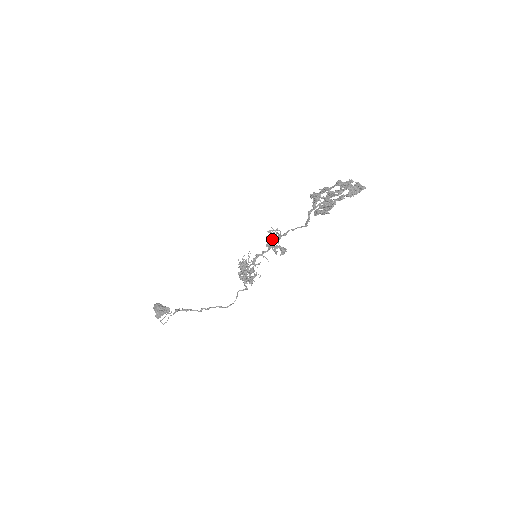
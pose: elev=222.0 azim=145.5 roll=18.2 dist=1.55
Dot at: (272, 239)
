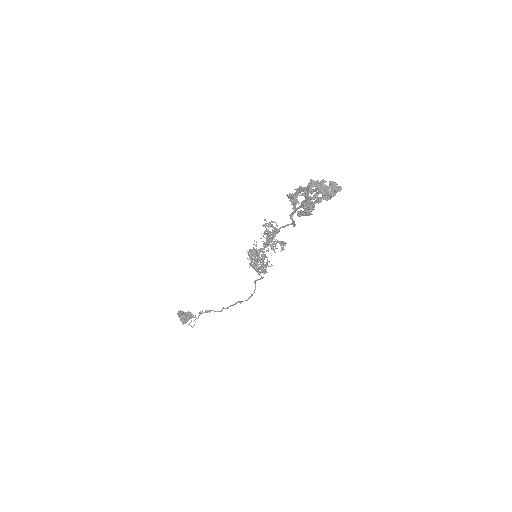
Dot at: (267, 236)
